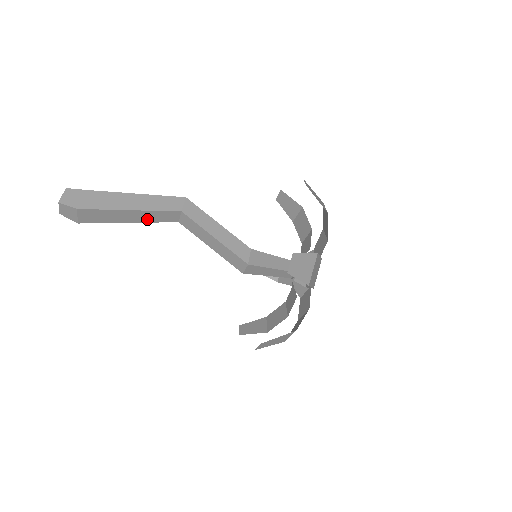
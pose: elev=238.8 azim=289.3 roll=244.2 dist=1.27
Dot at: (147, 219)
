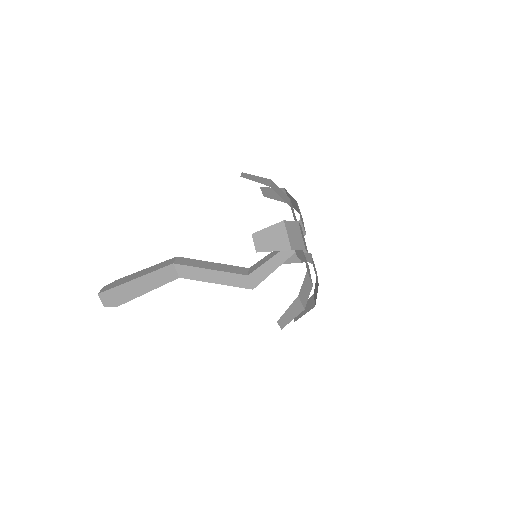
Dot at: occluded
